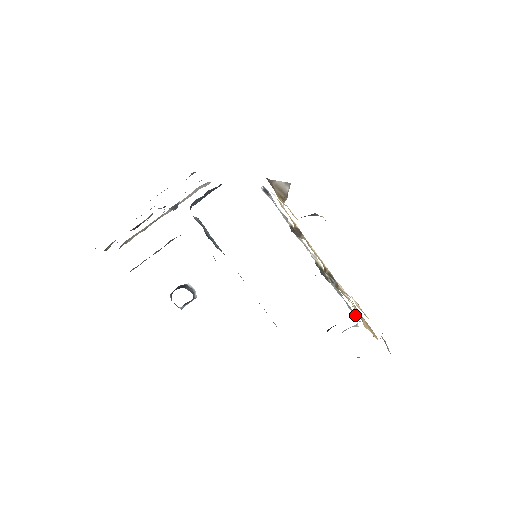
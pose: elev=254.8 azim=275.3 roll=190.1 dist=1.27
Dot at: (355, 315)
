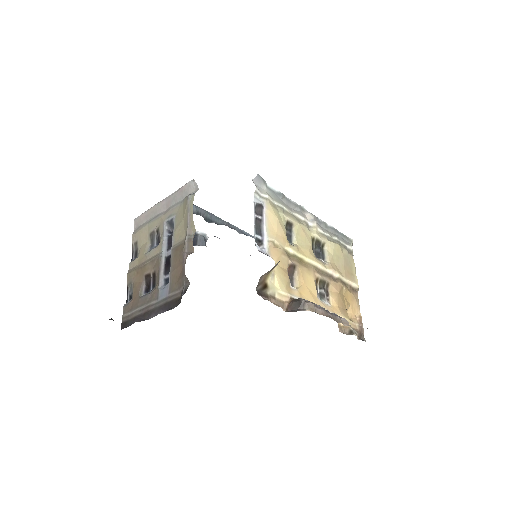
Dot at: (349, 249)
